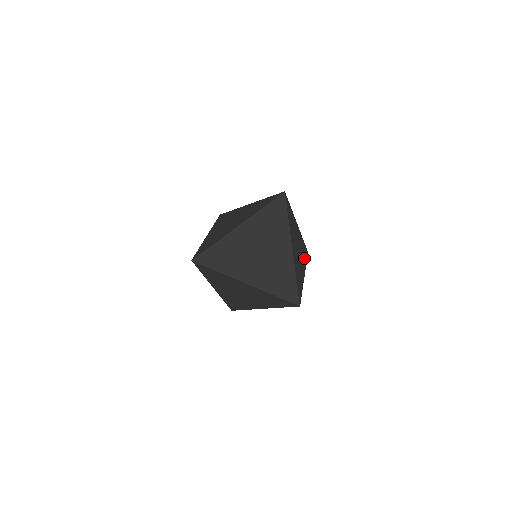
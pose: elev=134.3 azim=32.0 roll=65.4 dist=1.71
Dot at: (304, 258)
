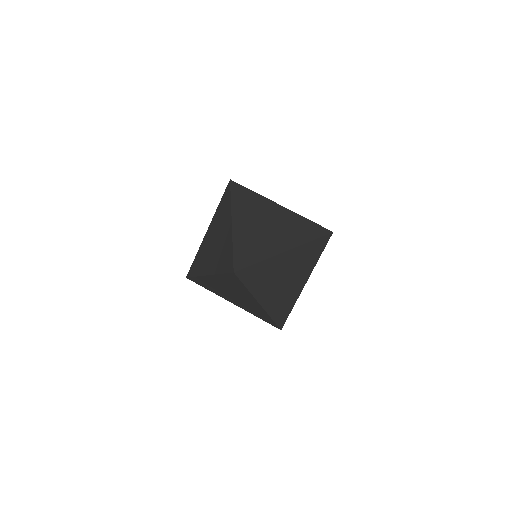
Dot at: (311, 260)
